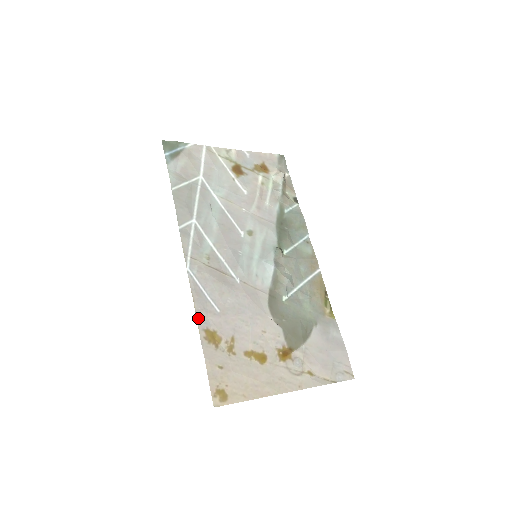
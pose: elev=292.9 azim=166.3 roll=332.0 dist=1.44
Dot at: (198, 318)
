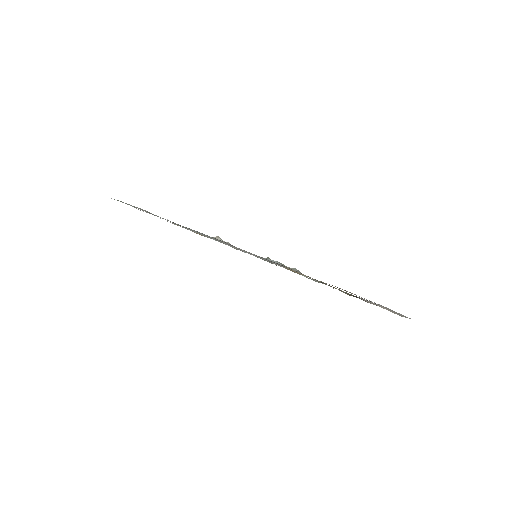
Dot at: occluded
